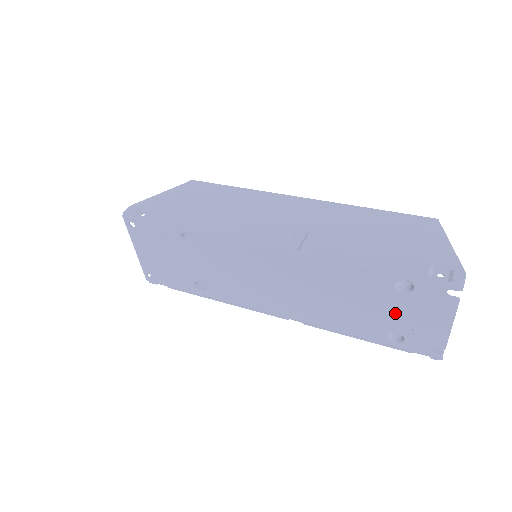
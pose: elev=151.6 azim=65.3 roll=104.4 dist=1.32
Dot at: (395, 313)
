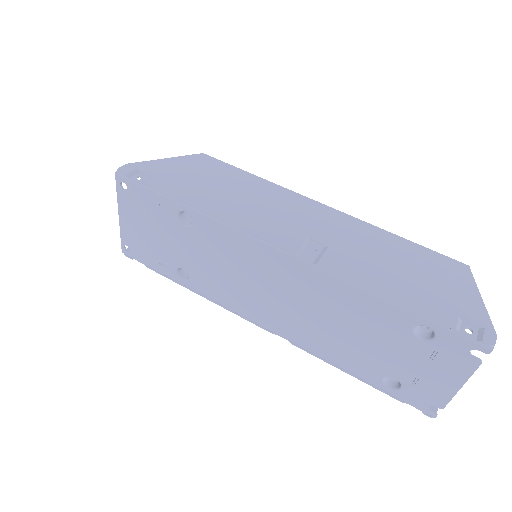
Dot at: (402, 358)
